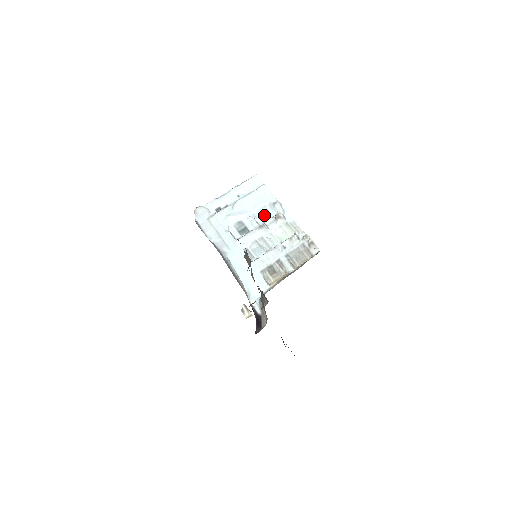
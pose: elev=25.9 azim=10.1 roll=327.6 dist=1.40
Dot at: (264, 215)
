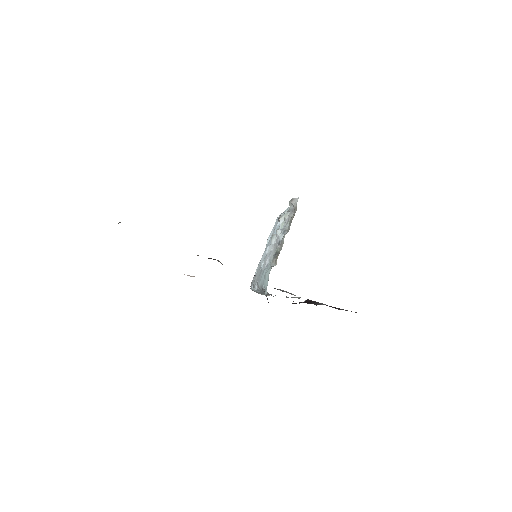
Dot at: occluded
